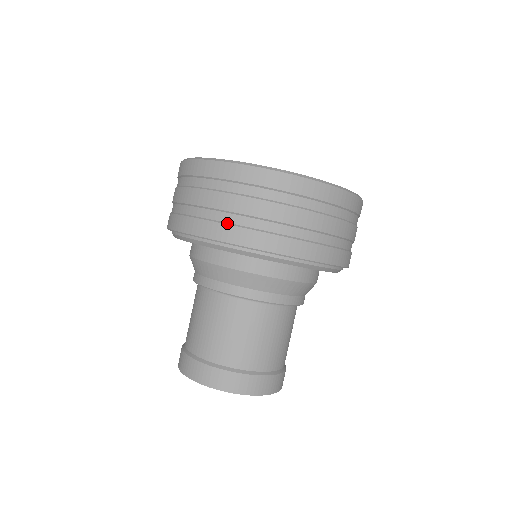
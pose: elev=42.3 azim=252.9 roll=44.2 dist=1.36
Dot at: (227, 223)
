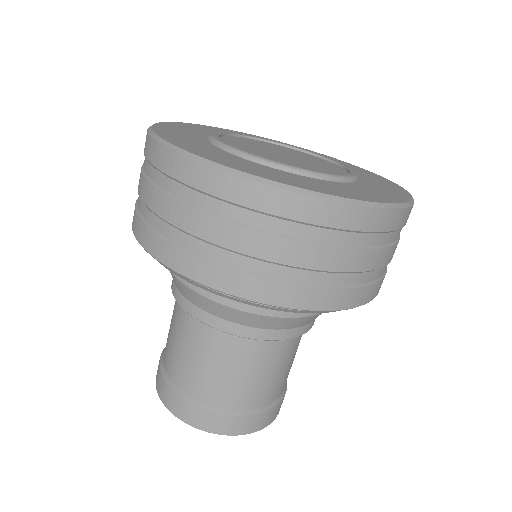
Dot at: (301, 284)
